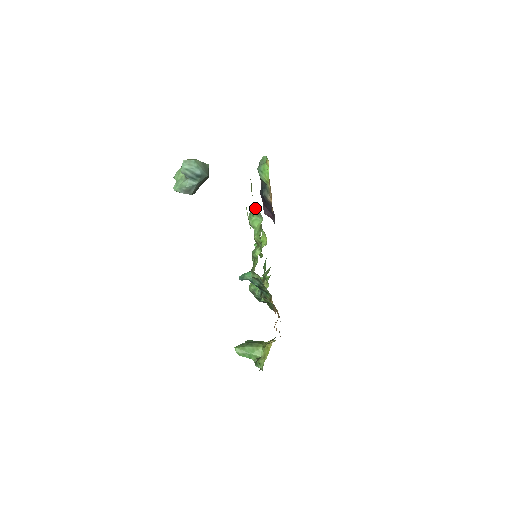
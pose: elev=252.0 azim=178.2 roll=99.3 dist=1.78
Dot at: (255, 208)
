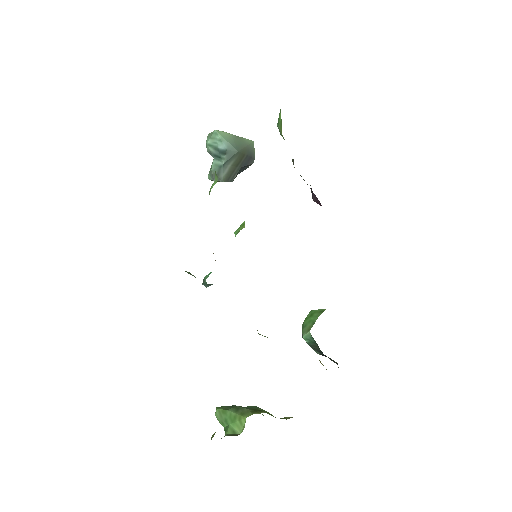
Dot at: occluded
